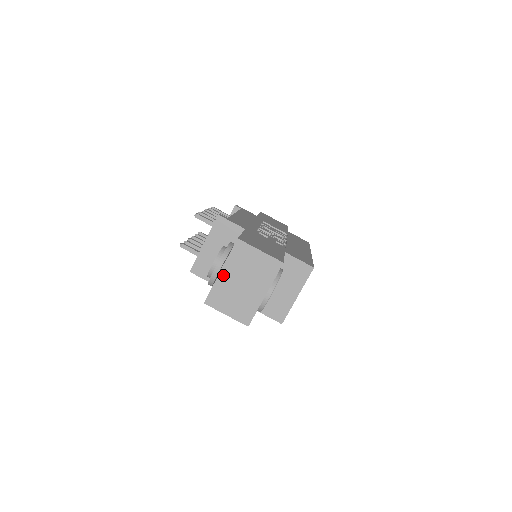
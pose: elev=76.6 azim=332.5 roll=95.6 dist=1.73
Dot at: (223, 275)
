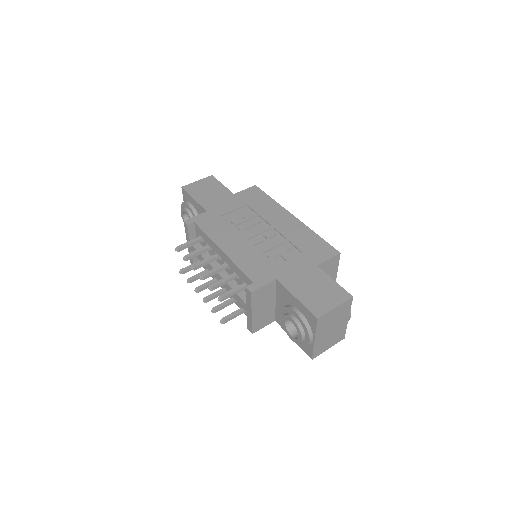
Dot at: (317, 340)
